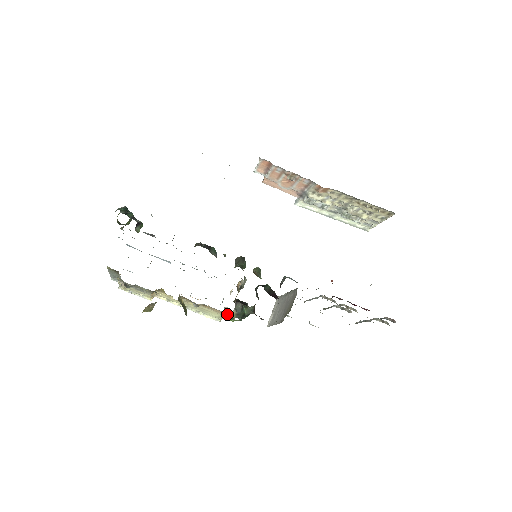
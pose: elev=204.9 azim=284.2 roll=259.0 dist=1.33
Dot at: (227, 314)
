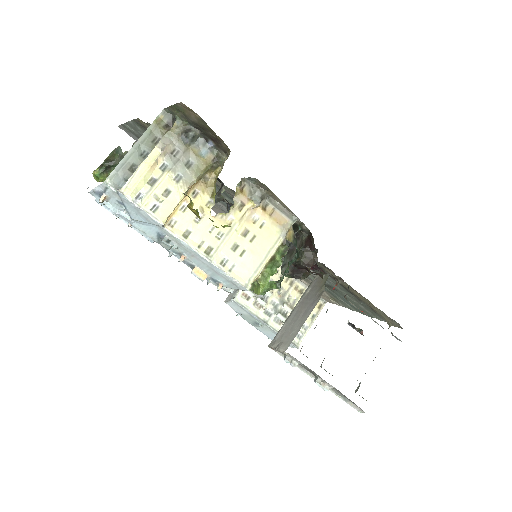
Dot at: (290, 224)
